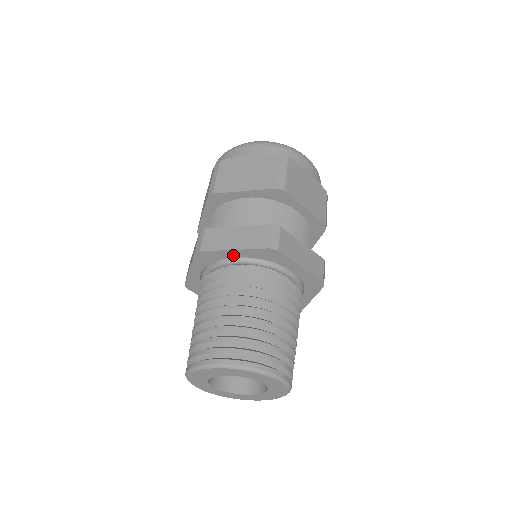
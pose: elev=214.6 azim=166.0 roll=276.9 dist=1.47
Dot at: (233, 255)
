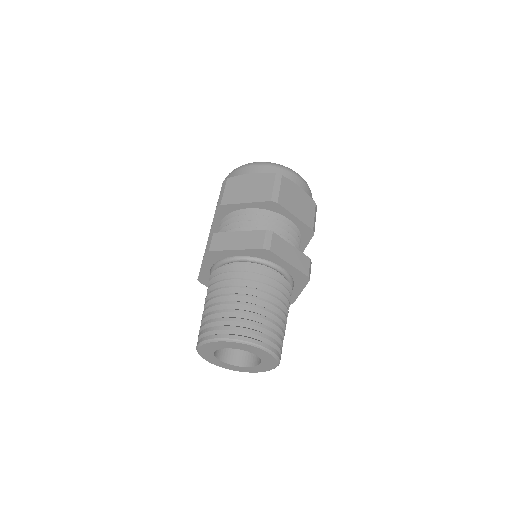
Dot at: (207, 270)
